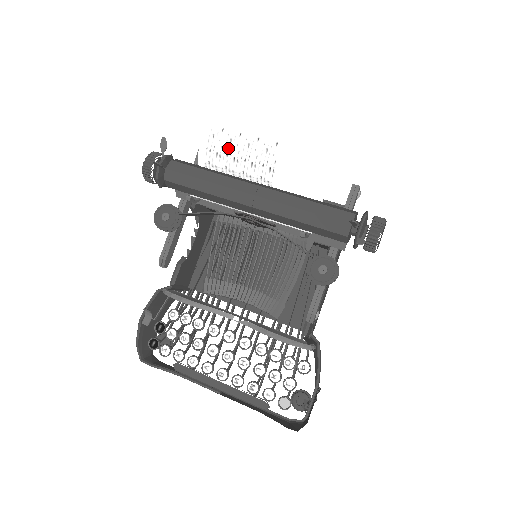
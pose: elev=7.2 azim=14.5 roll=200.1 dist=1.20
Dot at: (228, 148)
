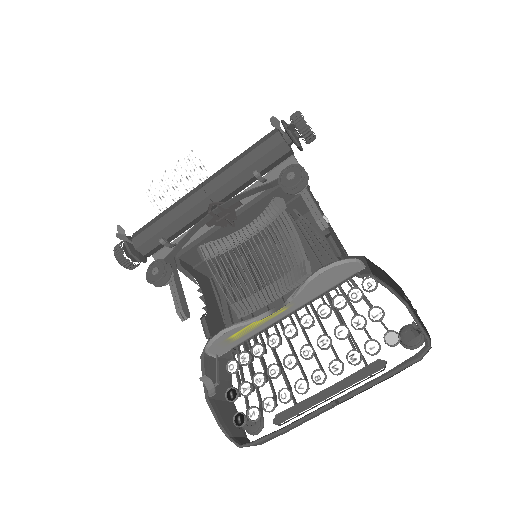
Dot at: (164, 186)
